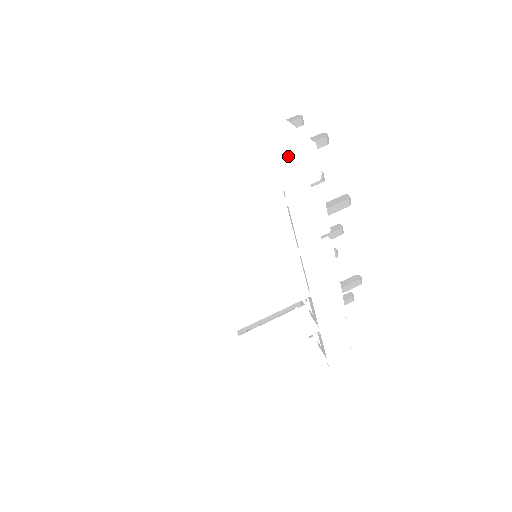
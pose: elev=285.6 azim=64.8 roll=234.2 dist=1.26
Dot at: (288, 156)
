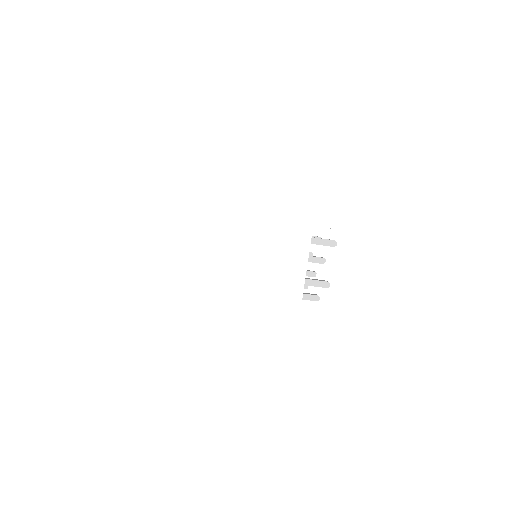
Dot at: occluded
